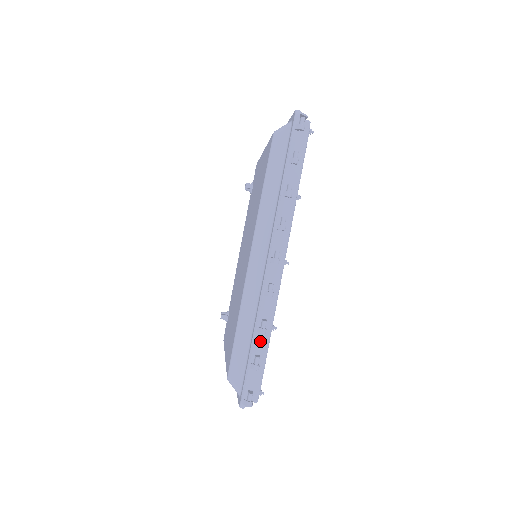
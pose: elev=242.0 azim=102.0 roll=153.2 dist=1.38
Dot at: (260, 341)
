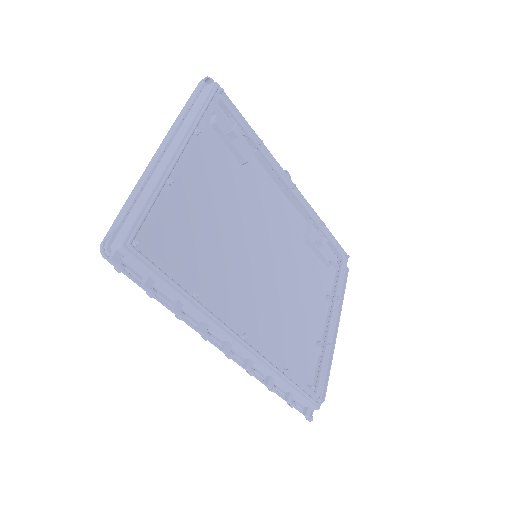
Dot at: (281, 386)
